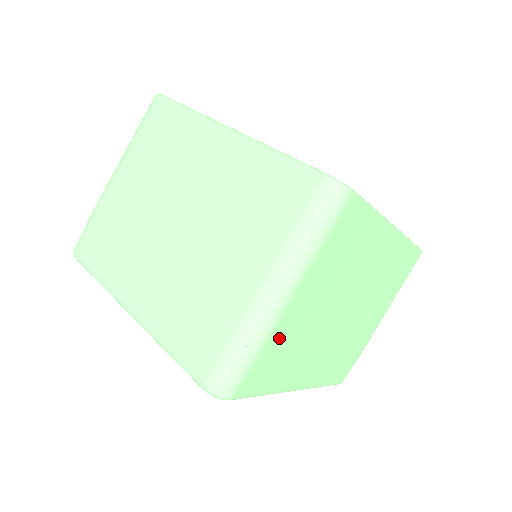
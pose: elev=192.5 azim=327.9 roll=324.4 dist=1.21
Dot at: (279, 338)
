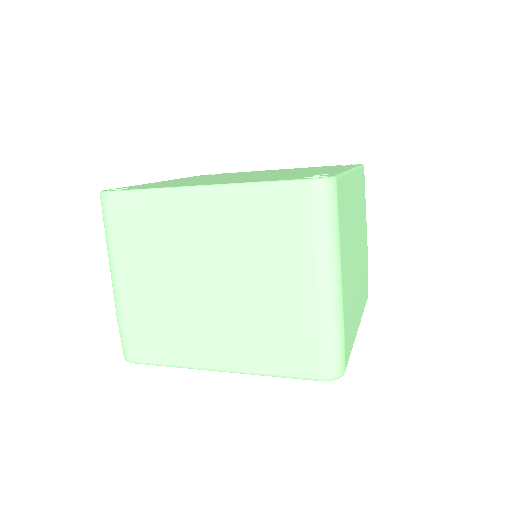
Dot at: (346, 309)
